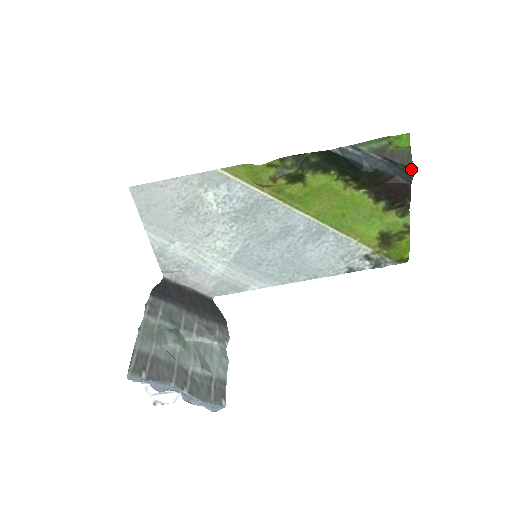
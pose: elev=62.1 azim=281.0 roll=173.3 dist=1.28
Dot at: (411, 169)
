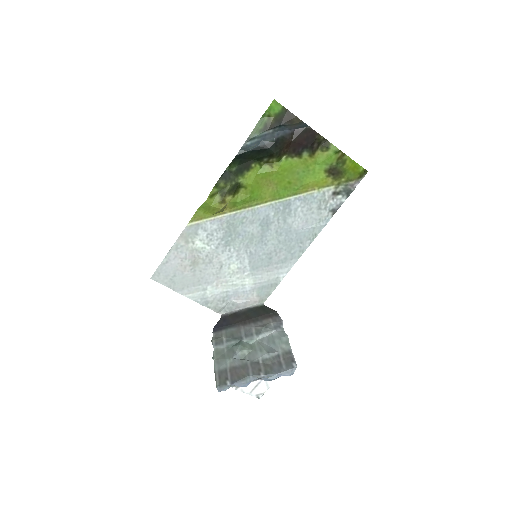
Dot at: (296, 119)
